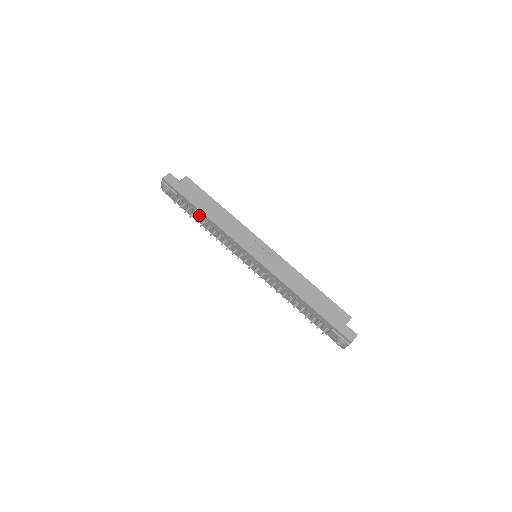
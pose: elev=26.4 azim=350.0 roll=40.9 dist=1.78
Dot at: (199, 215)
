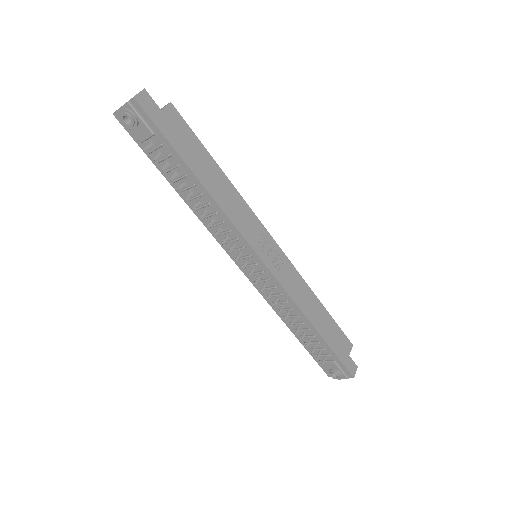
Dot at: (186, 179)
